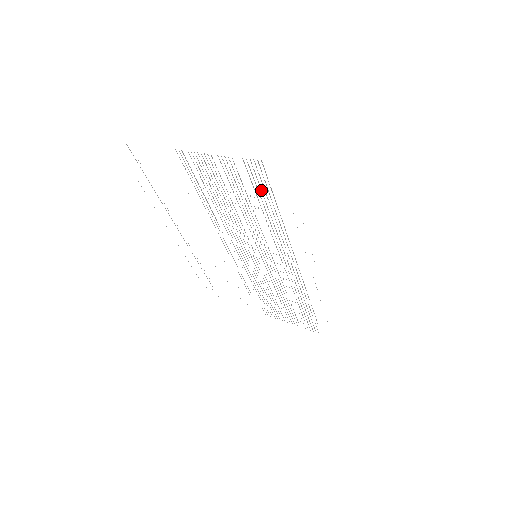
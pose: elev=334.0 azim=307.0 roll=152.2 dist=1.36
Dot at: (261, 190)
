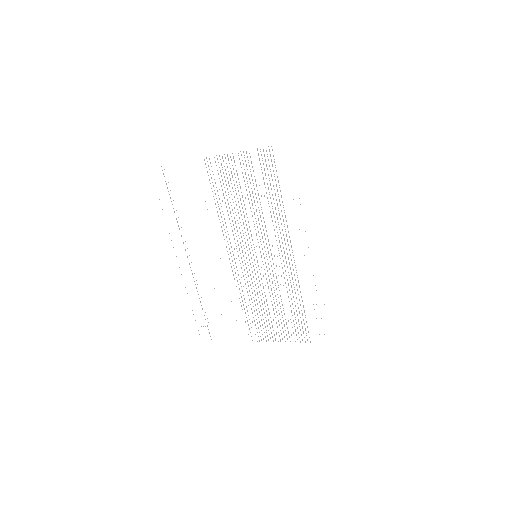
Dot at: (268, 175)
